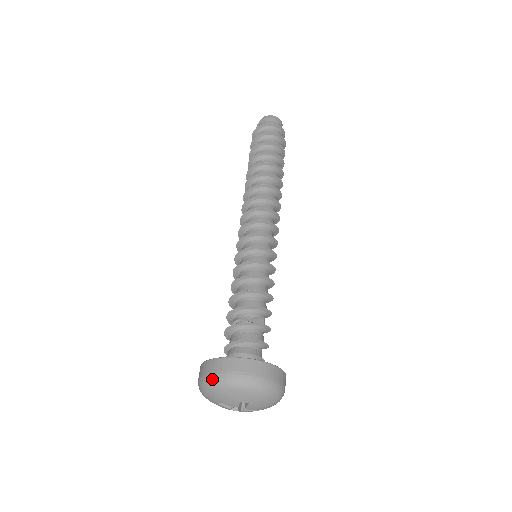
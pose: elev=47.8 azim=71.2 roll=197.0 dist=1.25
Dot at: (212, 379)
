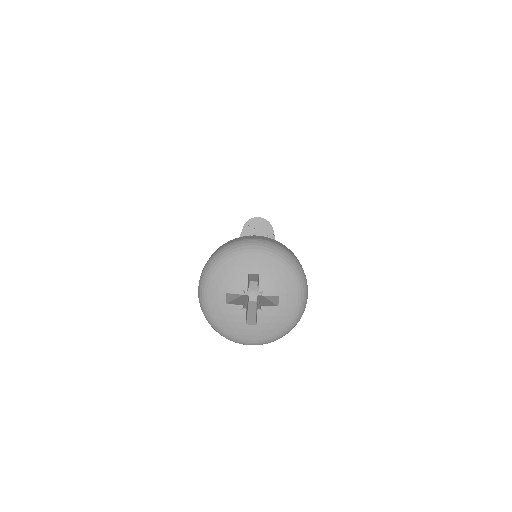
Dot at: (209, 262)
